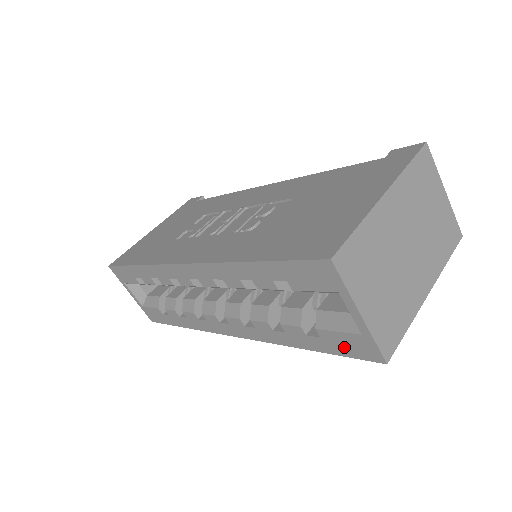
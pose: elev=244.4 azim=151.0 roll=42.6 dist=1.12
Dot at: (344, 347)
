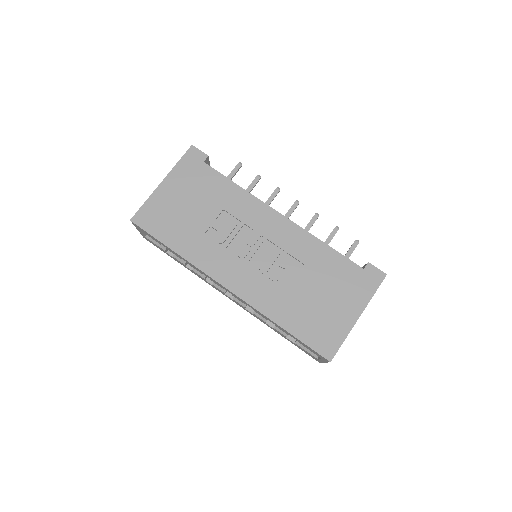
Dot at: (304, 351)
